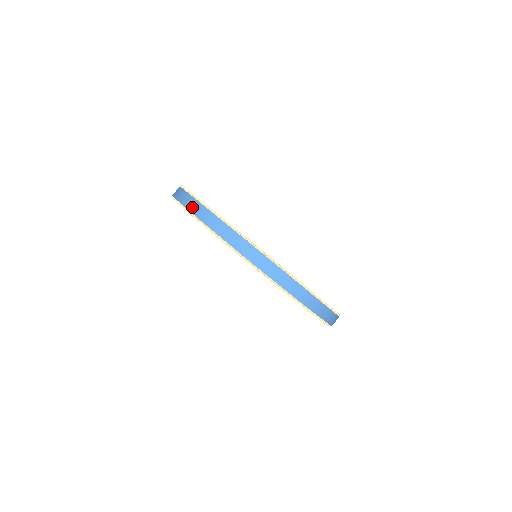
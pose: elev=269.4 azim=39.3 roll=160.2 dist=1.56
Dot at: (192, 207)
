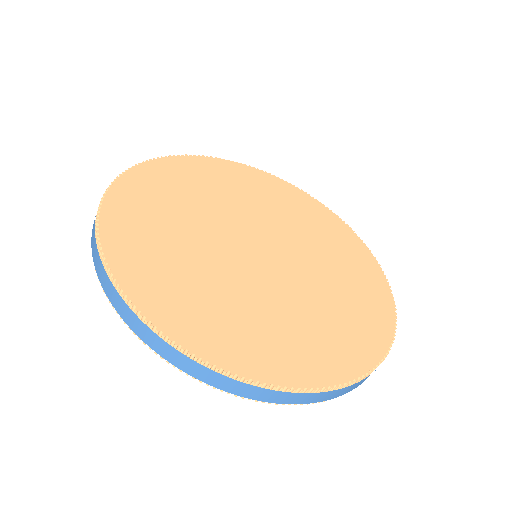
Dot at: (169, 357)
